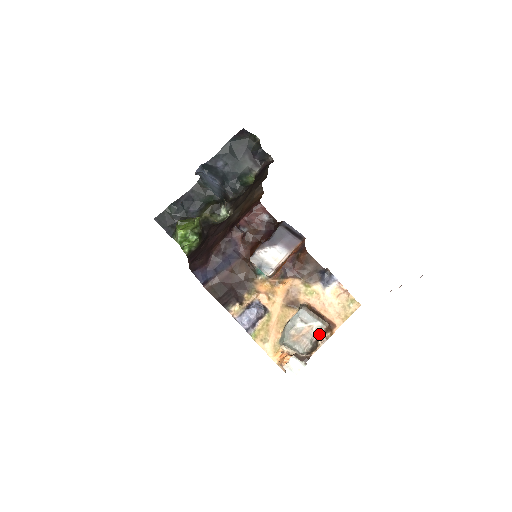
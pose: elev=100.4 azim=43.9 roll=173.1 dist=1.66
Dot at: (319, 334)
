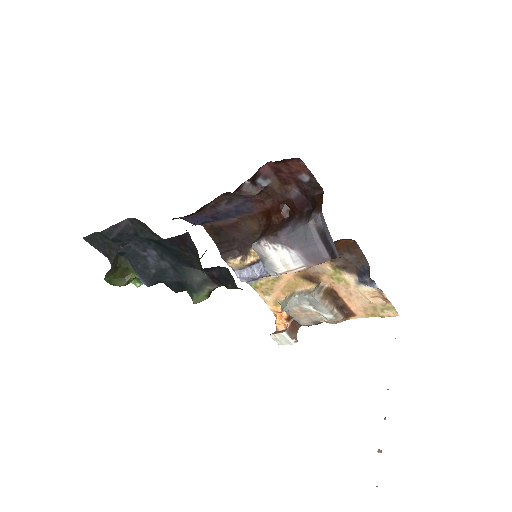
Dot at: (327, 321)
